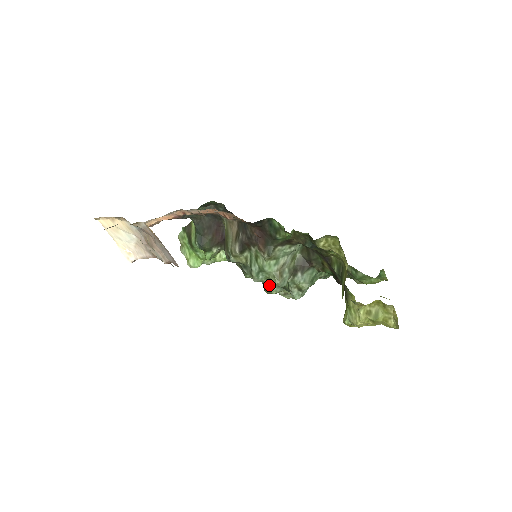
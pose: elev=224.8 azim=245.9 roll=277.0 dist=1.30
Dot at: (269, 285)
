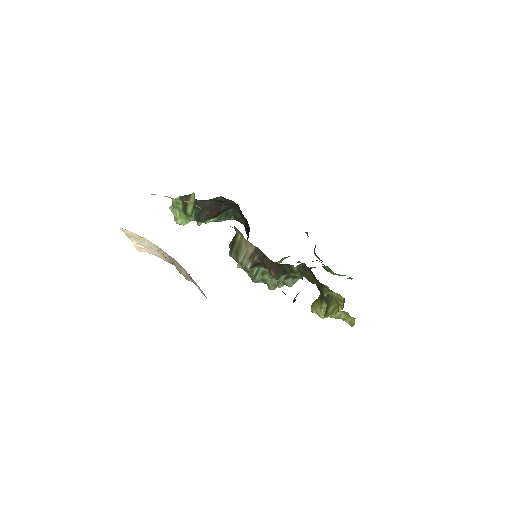
Dot at: occluded
